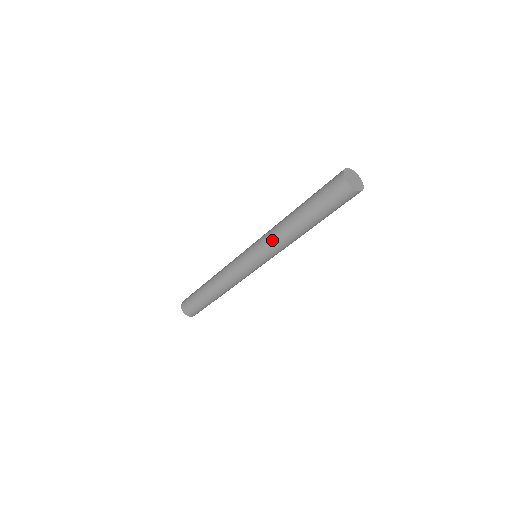
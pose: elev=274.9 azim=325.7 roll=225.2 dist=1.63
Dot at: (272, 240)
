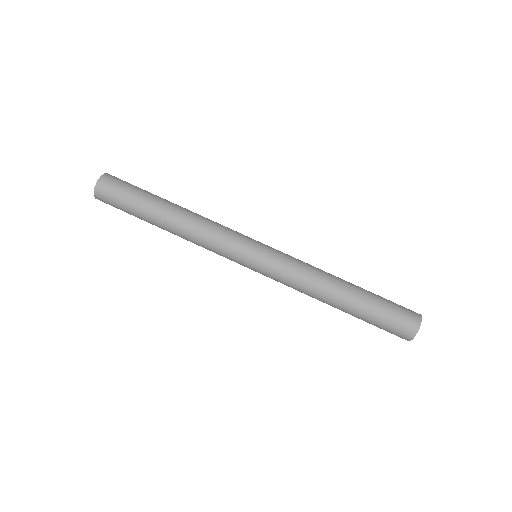
Dot at: (299, 281)
